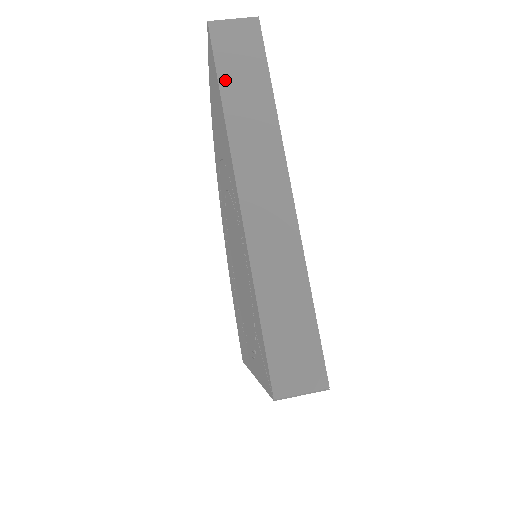
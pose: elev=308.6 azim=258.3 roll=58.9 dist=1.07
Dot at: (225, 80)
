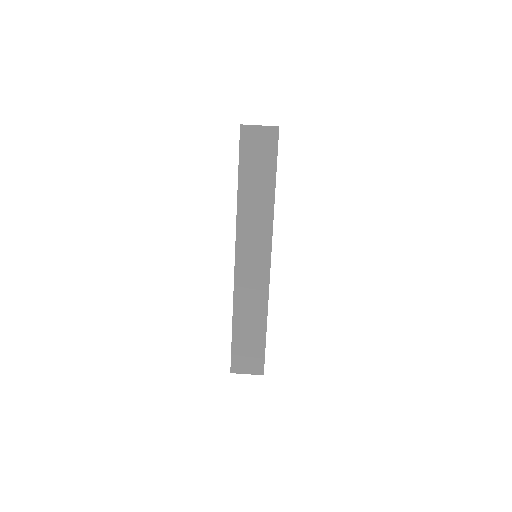
Dot at: (243, 173)
